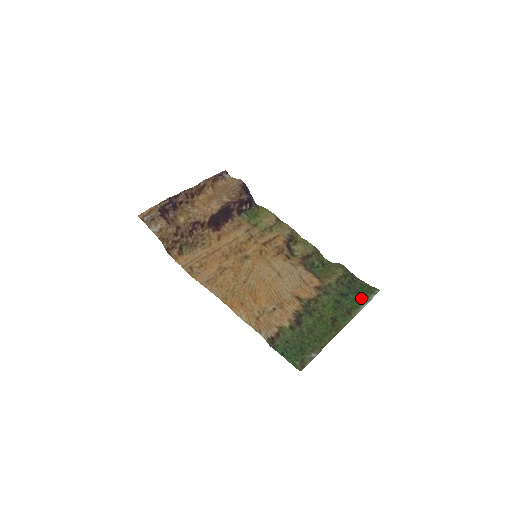
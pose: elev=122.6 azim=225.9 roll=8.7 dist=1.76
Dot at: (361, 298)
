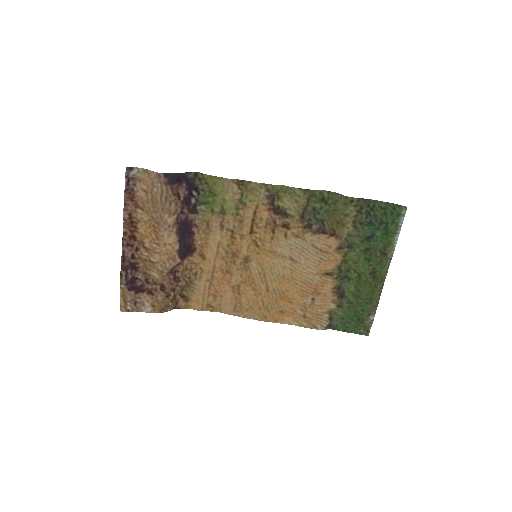
Dot at: (389, 230)
